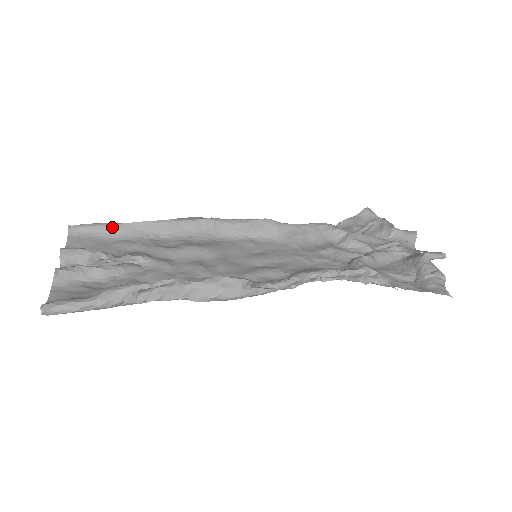
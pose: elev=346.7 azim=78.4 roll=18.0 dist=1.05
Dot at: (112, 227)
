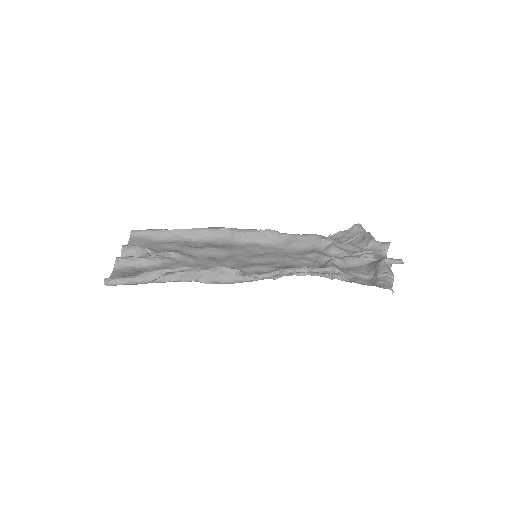
Dot at: (160, 232)
